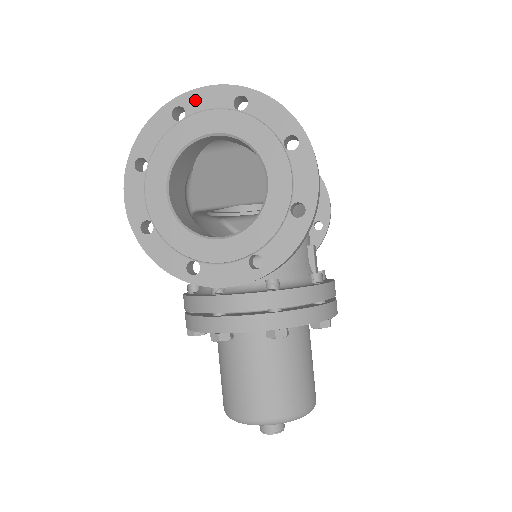
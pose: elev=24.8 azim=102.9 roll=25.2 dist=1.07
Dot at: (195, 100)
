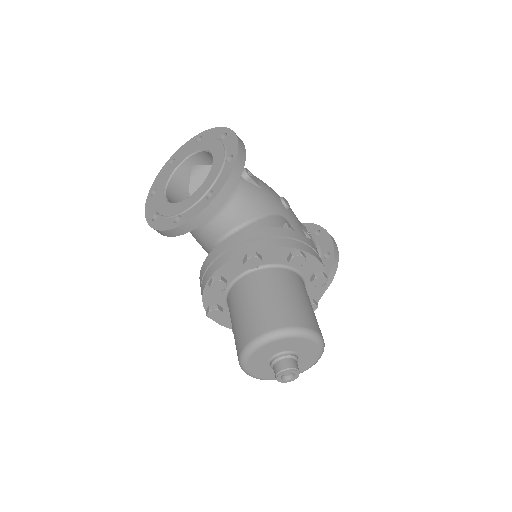
Dot at: (179, 152)
